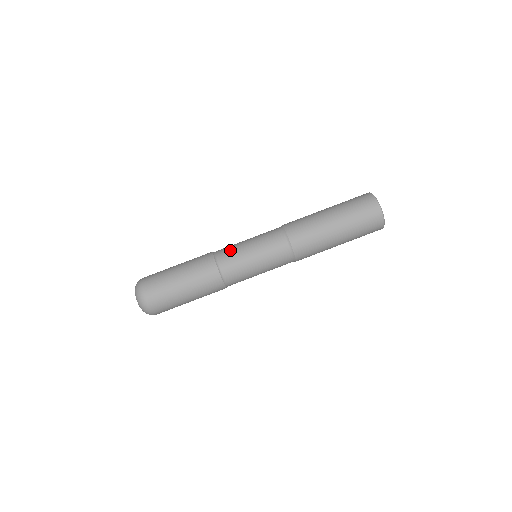
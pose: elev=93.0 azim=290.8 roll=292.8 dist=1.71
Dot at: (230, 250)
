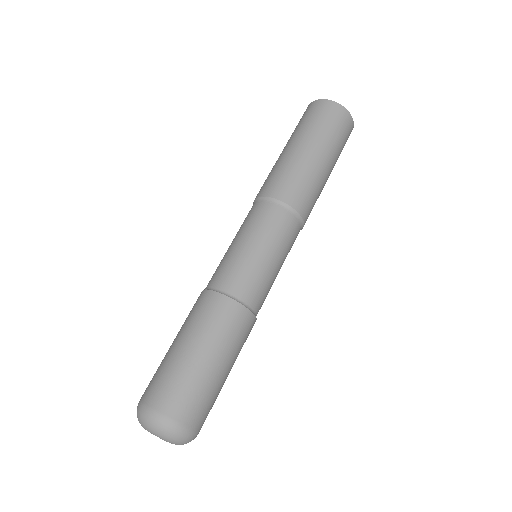
Dot at: (237, 271)
